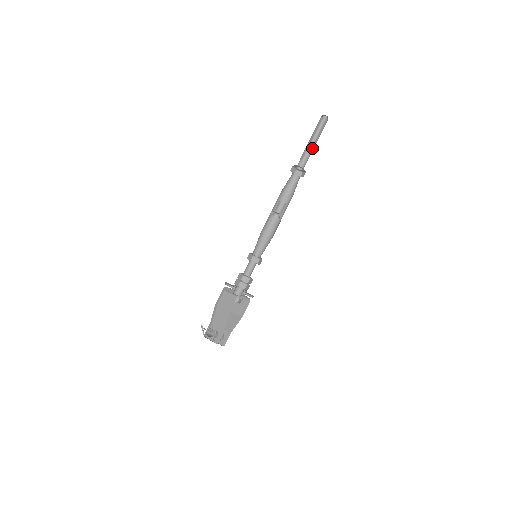
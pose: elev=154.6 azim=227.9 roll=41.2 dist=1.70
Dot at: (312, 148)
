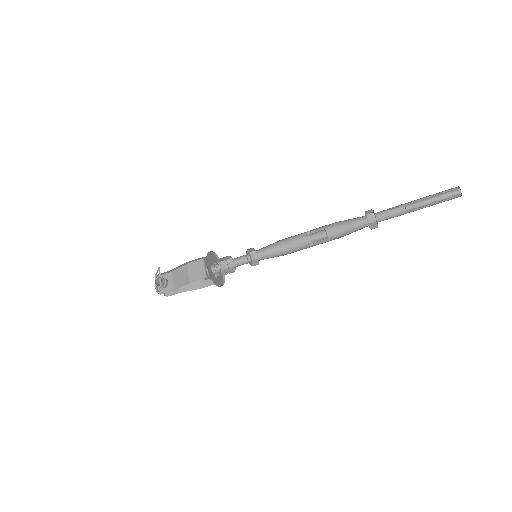
Dot at: occluded
